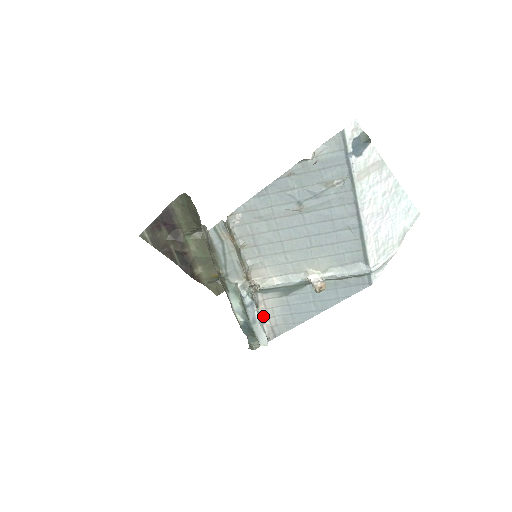
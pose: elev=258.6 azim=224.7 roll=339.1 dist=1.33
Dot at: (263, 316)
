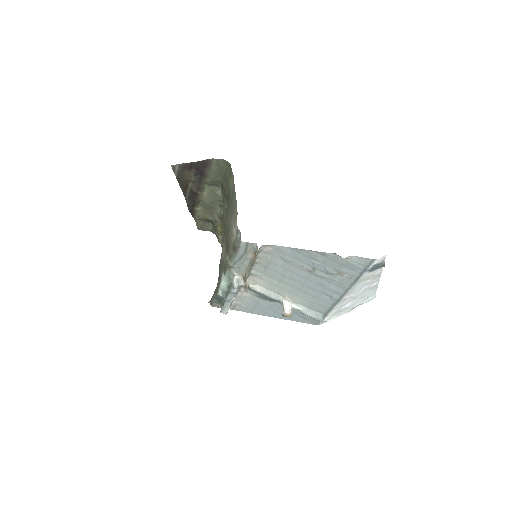
Dot at: (235, 297)
